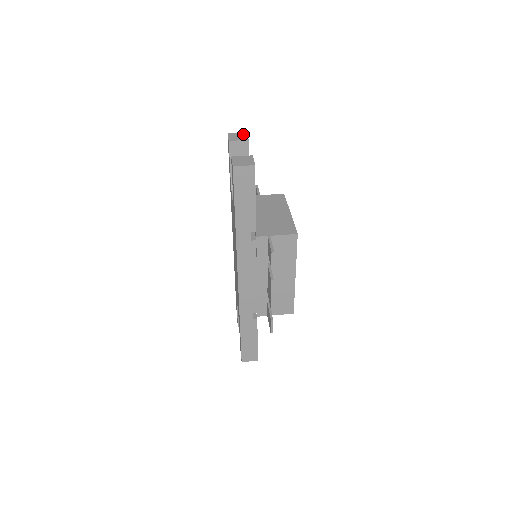
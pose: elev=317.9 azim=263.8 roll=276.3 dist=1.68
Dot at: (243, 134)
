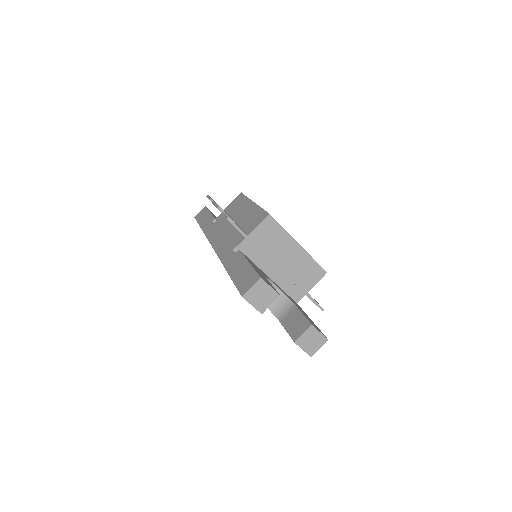
Dot at: (263, 287)
